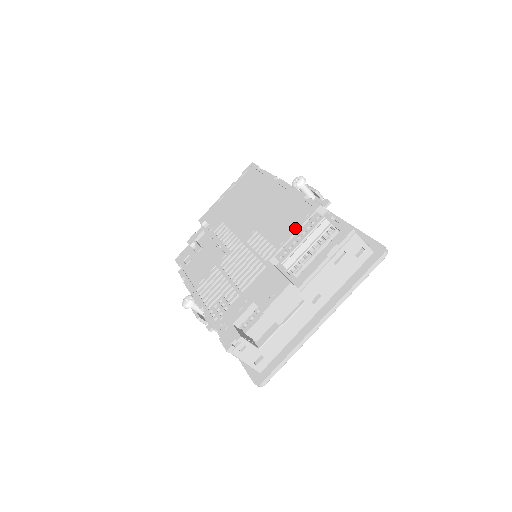
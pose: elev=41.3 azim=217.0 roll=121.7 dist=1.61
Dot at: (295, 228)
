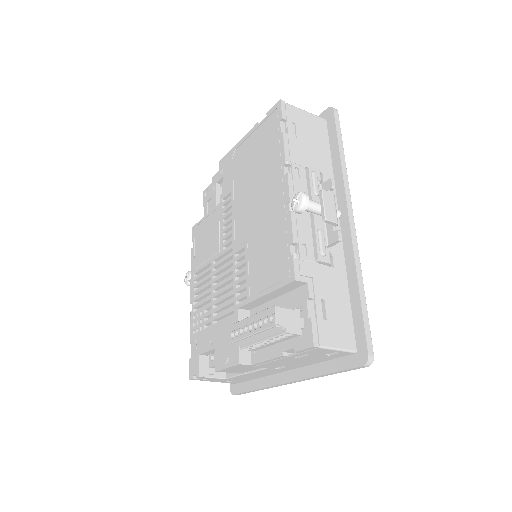
Dot at: (267, 288)
